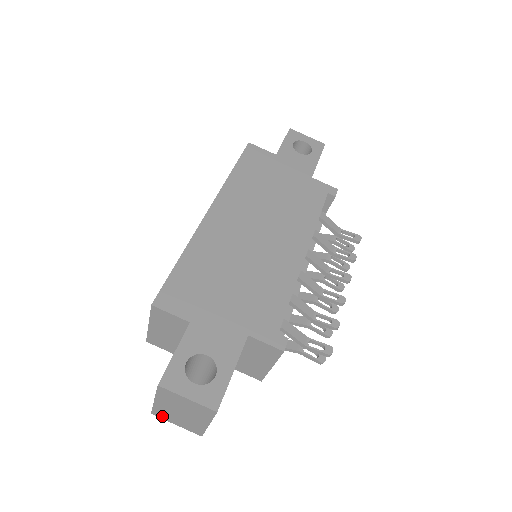
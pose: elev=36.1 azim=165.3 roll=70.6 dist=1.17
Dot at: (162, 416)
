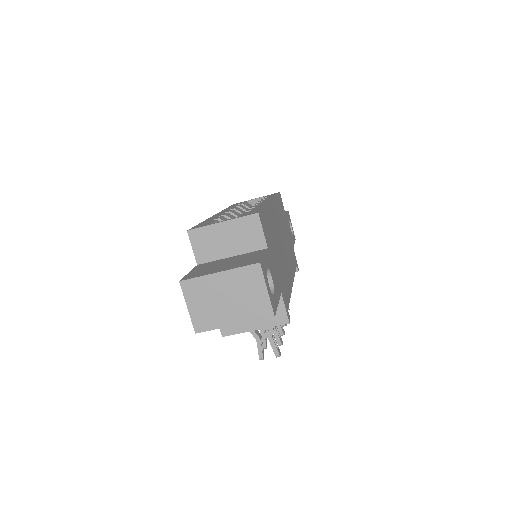
Dot at: (190, 290)
